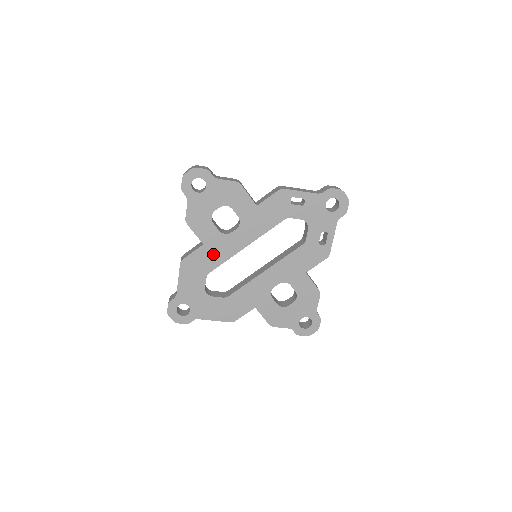
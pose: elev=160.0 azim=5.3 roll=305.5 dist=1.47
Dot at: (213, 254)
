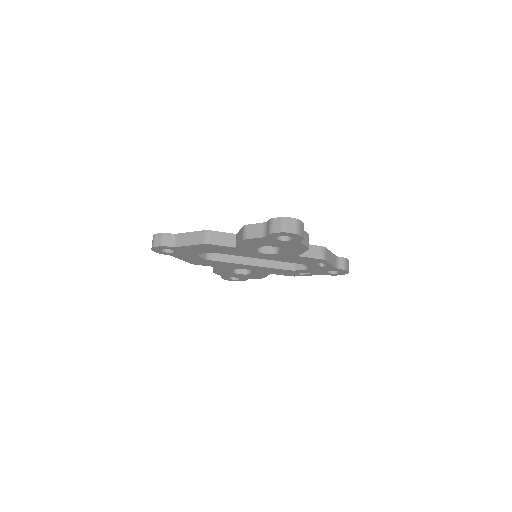
Dot at: (233, 251)
